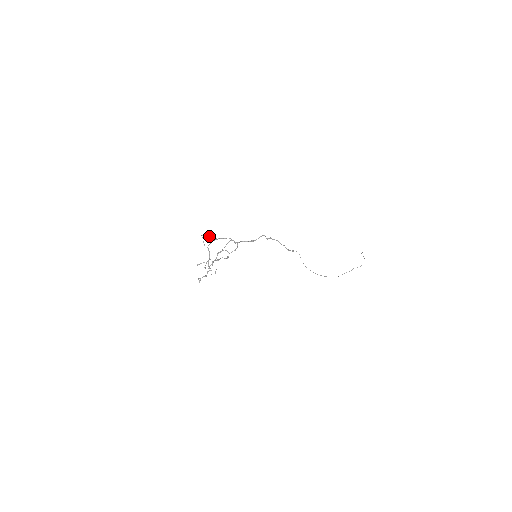
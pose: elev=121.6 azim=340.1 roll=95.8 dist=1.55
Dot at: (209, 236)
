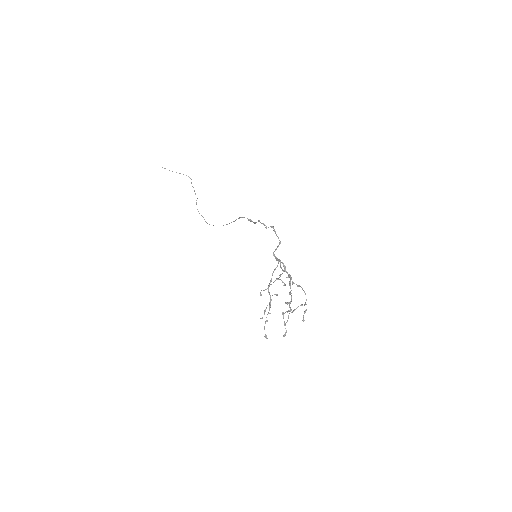
Dot at: (279, 279)
